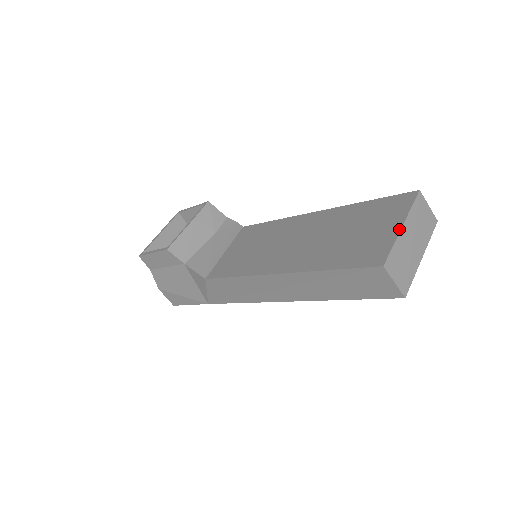
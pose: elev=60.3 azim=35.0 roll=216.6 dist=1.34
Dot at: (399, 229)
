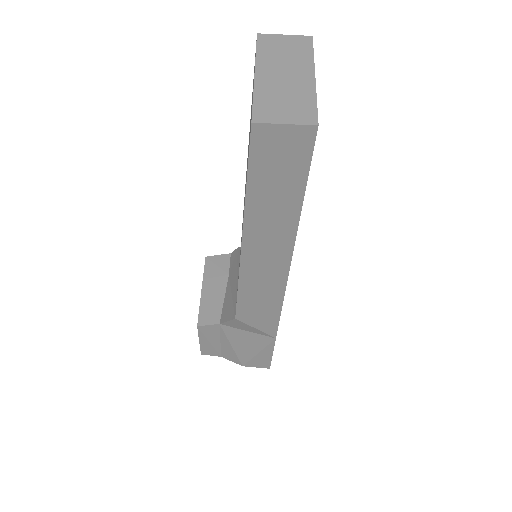
Dot at: occluded
